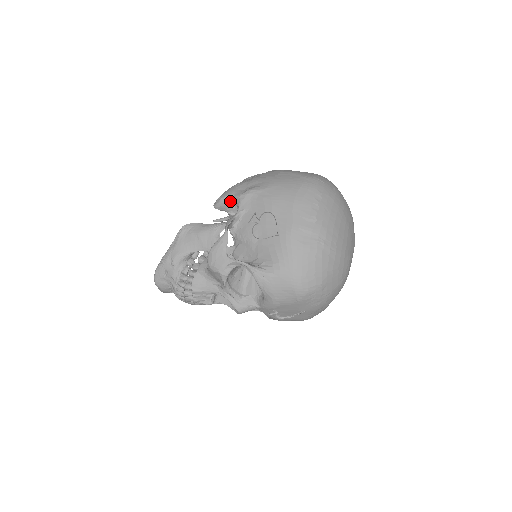
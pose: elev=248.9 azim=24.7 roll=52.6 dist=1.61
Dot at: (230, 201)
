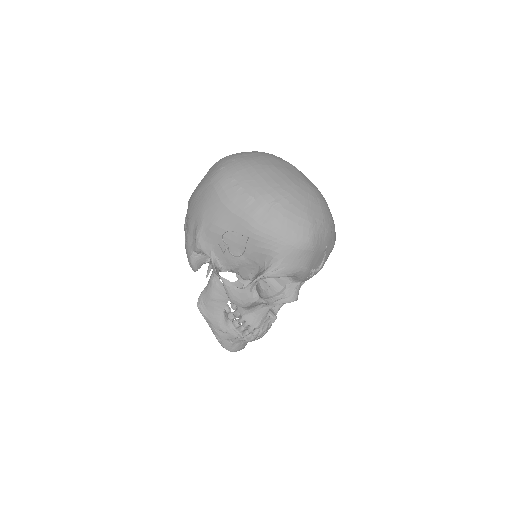
Dot at: (197, 257)
